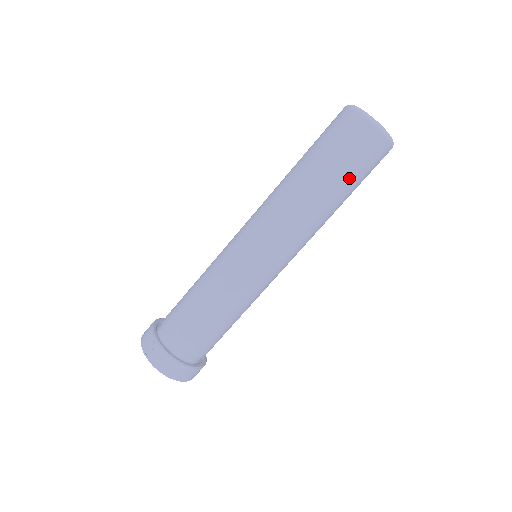
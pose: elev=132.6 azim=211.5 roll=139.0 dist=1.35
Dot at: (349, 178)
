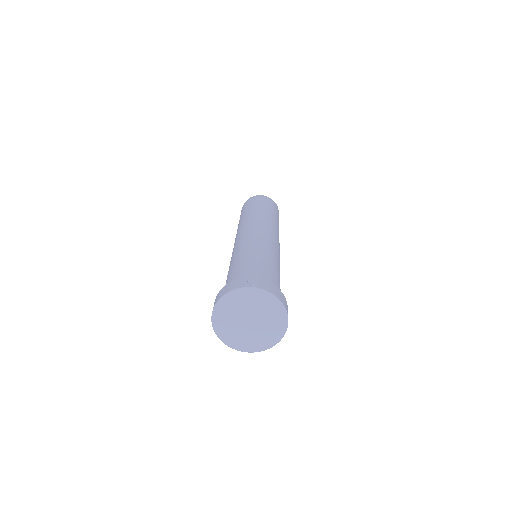
Dot at: occluded
